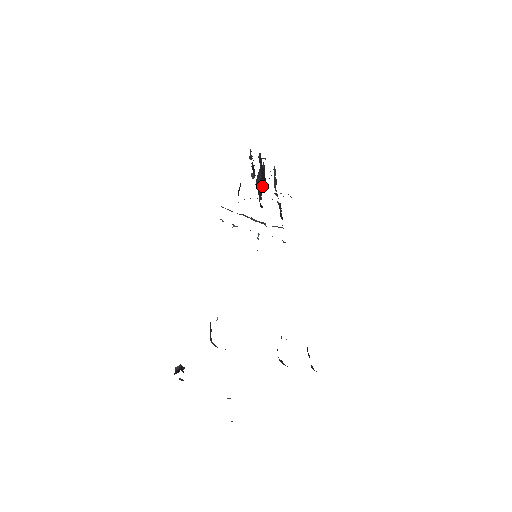
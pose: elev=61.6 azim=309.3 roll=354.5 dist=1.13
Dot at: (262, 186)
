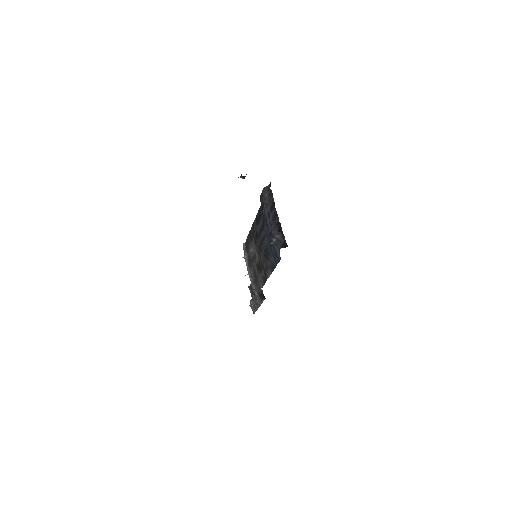
Dot at: occluded
